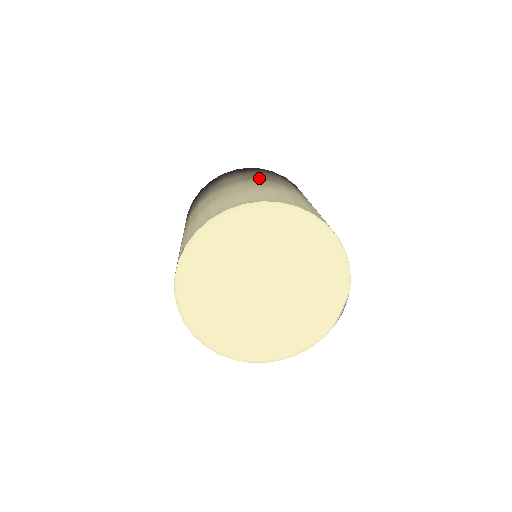
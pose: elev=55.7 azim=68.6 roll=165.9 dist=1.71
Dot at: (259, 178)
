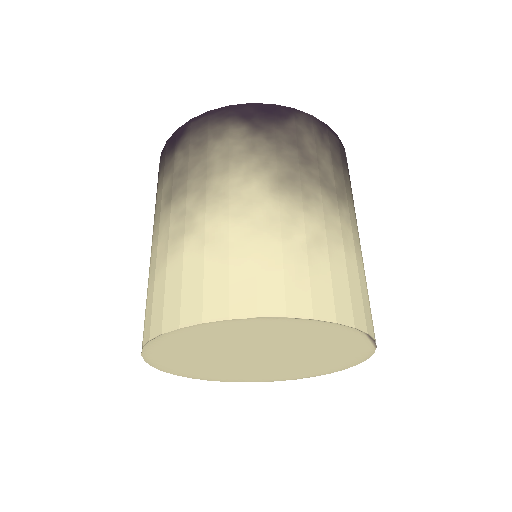
Dot at: (178, 192)
